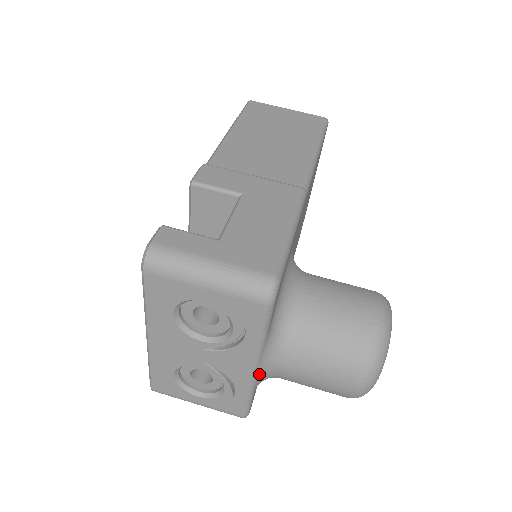
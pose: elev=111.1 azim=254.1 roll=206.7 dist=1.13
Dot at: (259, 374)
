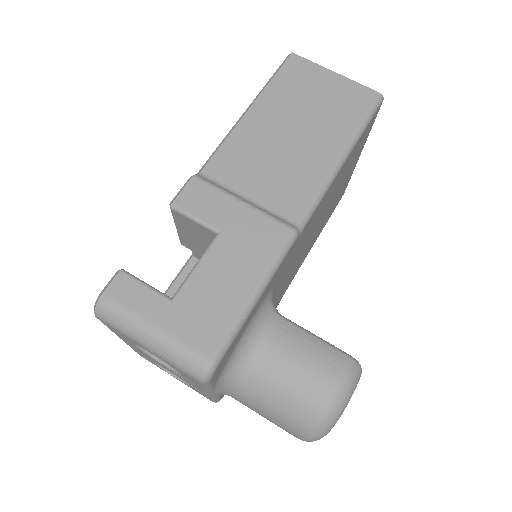
Dot at: (218, 394)
